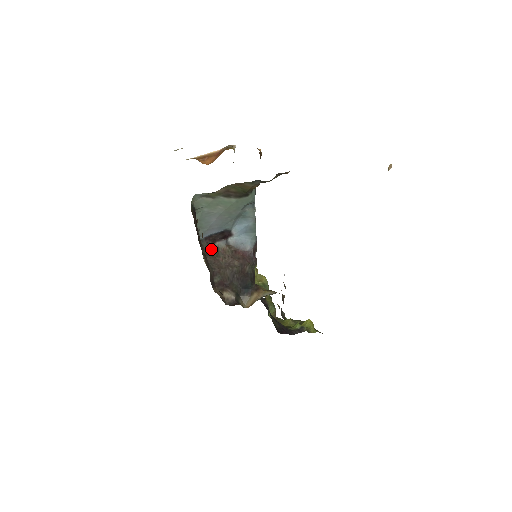
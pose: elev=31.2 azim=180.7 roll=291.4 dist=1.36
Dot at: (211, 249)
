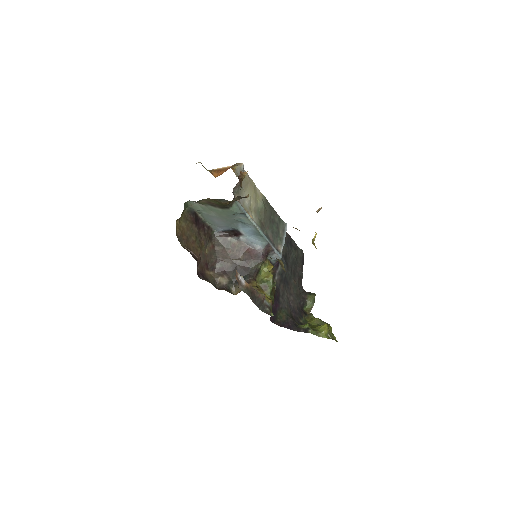
Dot at: (223, 241)
